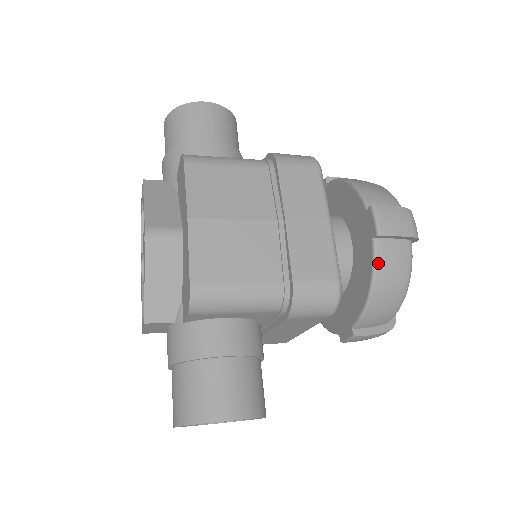
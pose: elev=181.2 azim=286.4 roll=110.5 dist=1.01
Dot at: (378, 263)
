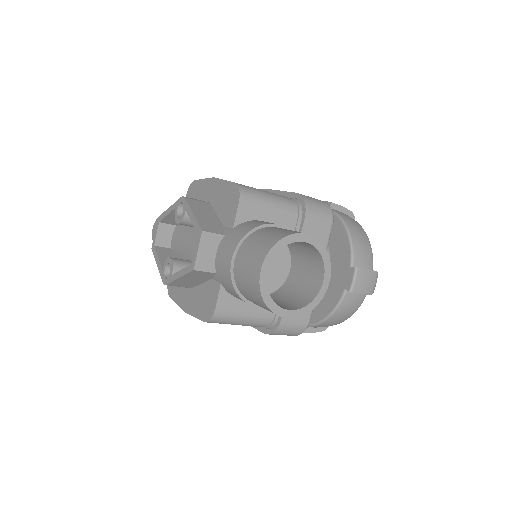
Dot at: (340, 215)
